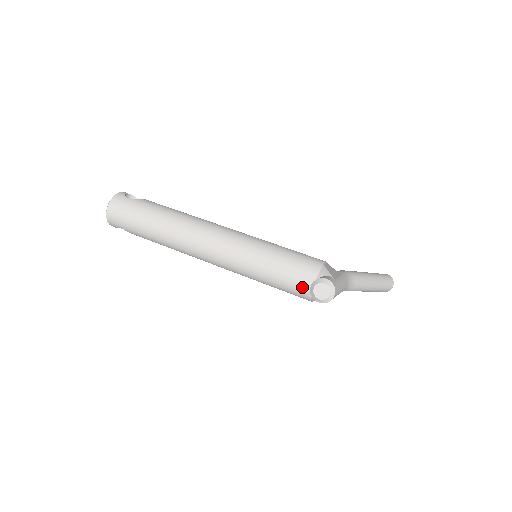
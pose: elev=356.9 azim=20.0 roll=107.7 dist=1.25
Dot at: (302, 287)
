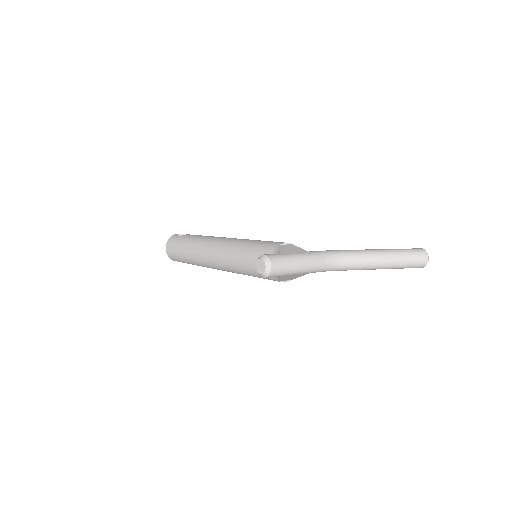
Dot at: occluded
